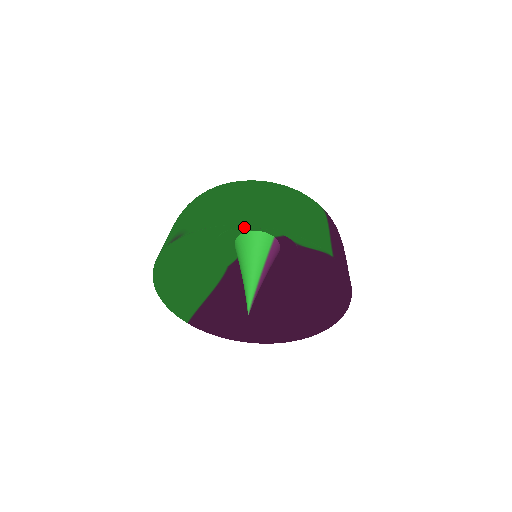
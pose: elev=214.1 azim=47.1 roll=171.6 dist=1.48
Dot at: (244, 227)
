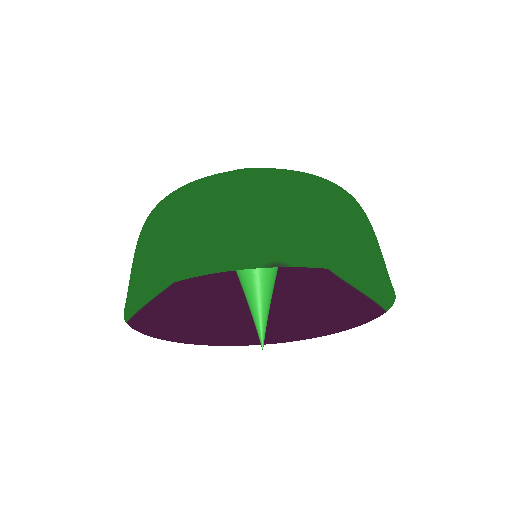
Dot at: occluded
